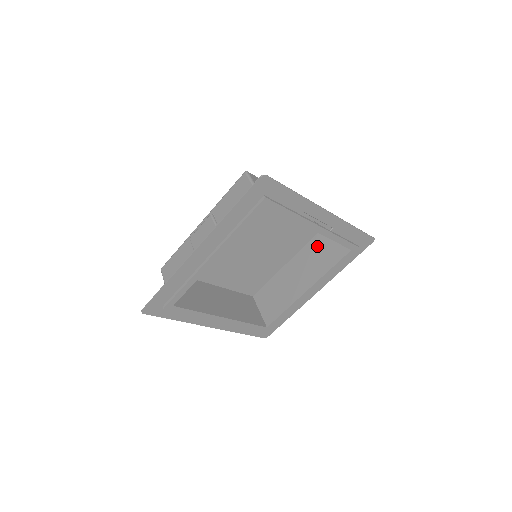
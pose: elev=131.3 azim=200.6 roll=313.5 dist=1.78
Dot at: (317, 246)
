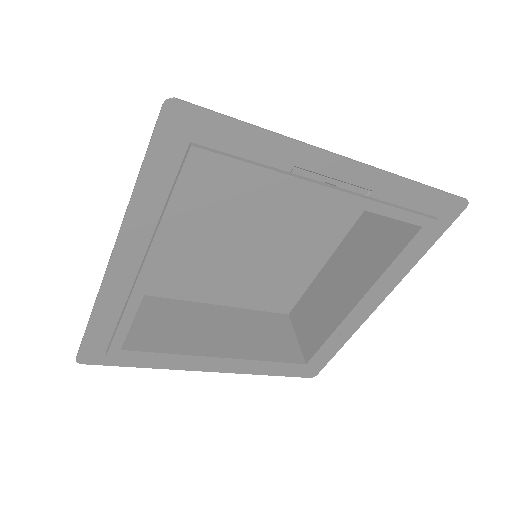
Dot at: (368, 227)
